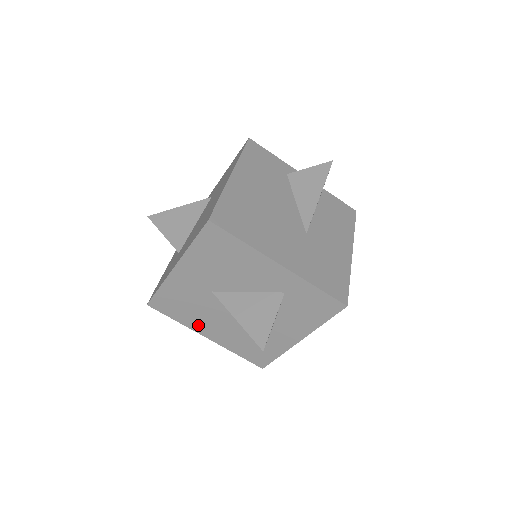
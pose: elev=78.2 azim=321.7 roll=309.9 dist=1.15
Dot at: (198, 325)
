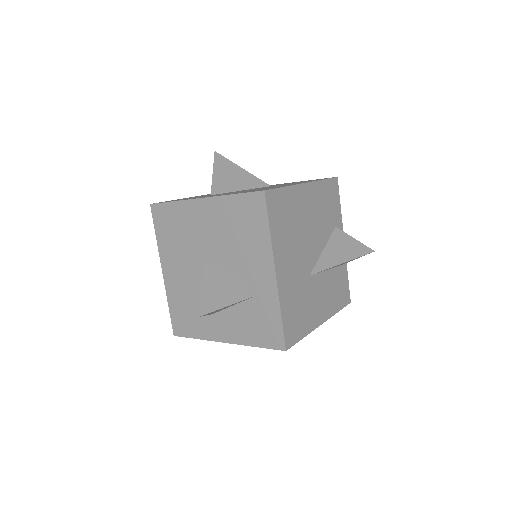
Dot at: (168, 256)
